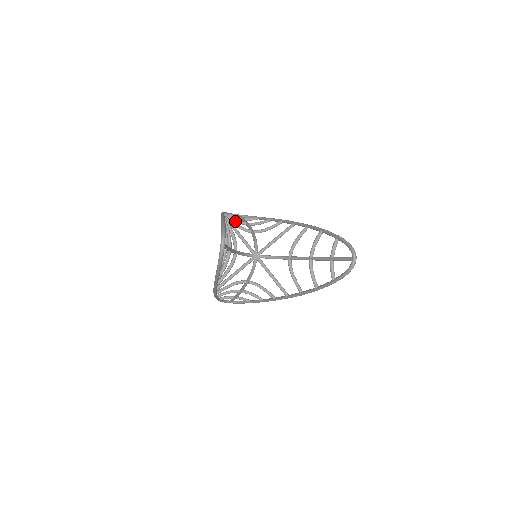
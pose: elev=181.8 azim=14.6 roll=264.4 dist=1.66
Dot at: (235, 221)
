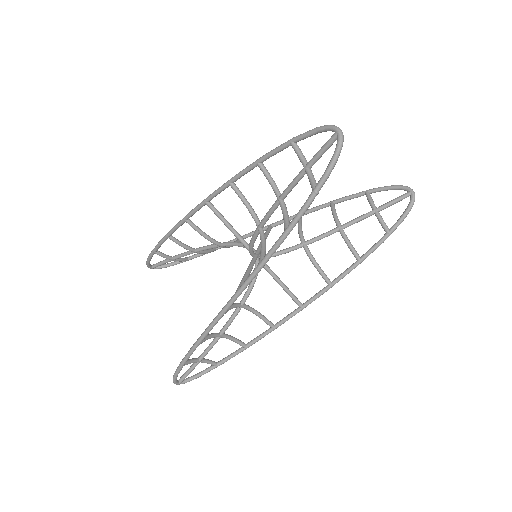
Dot at: (183, 245)
